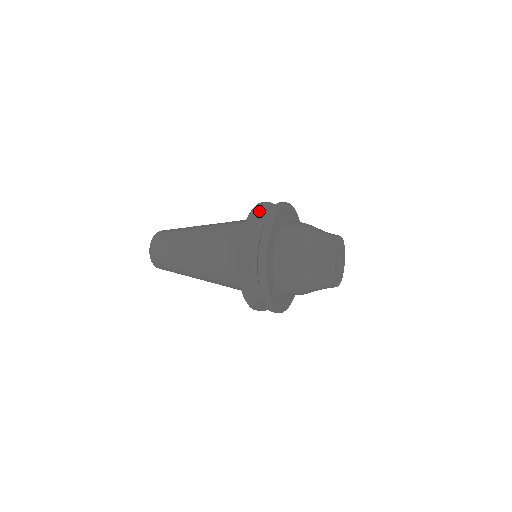
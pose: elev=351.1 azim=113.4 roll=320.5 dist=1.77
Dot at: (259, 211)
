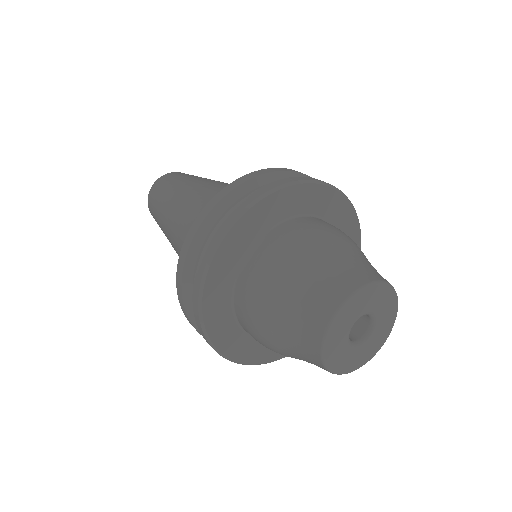
Dot at: (230, 196)
